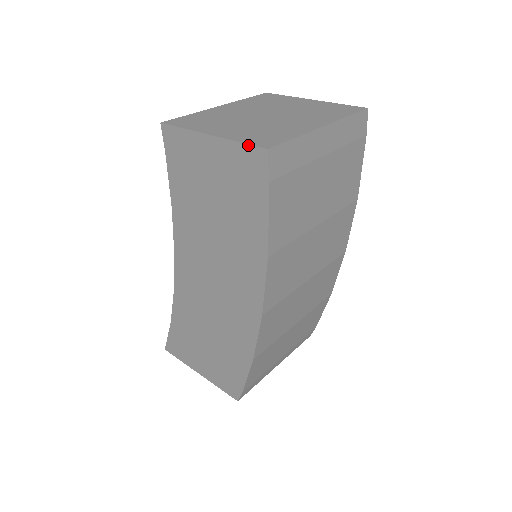
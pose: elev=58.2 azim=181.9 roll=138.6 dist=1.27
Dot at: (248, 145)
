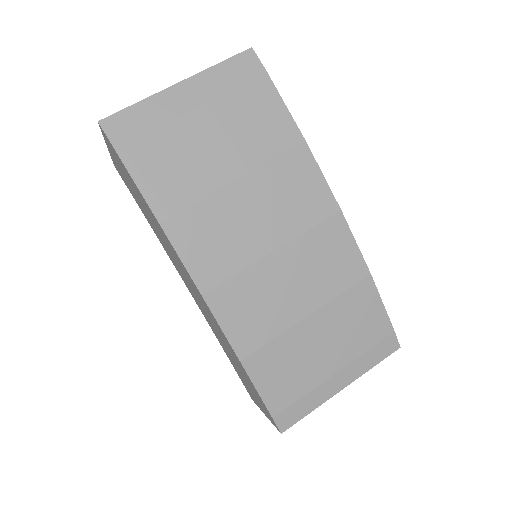
Dot at: (101, 131)
